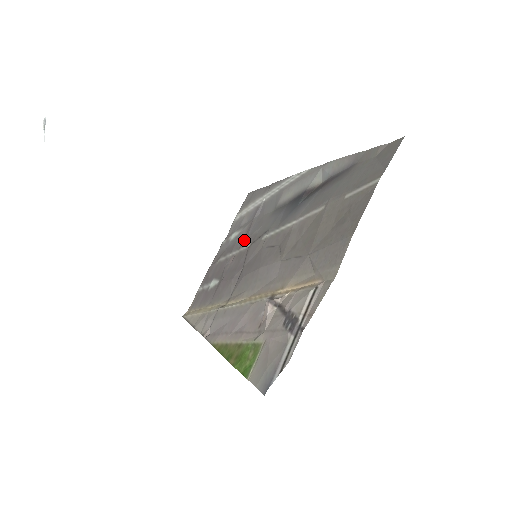
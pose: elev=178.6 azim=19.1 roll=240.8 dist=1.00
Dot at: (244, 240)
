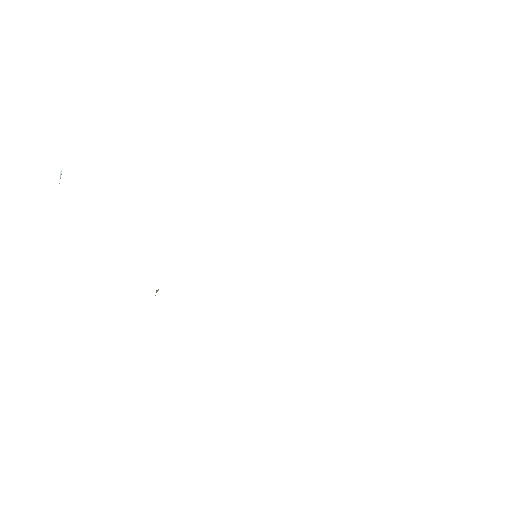
Dot at: occluded
